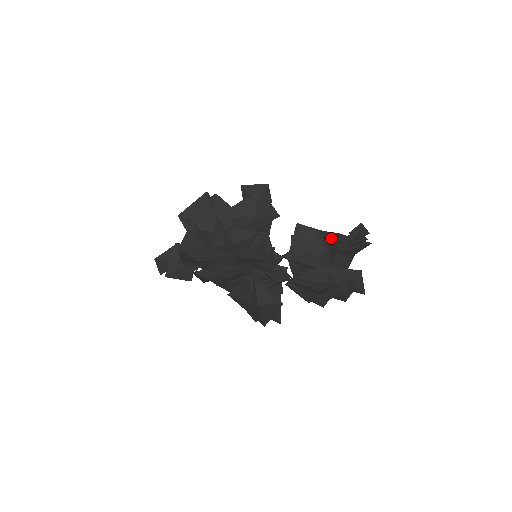
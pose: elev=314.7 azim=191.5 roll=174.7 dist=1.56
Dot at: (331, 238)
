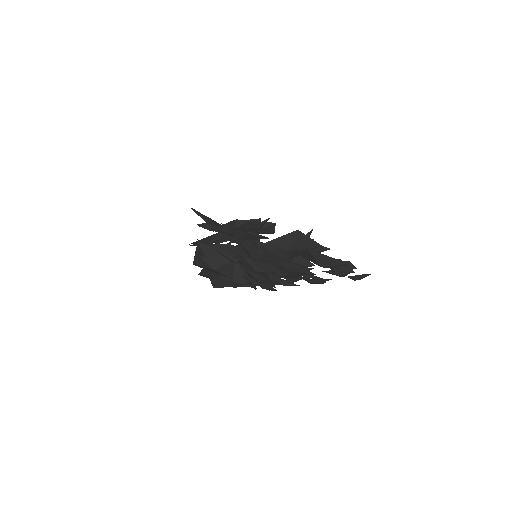
Dot at: (308, 237)
